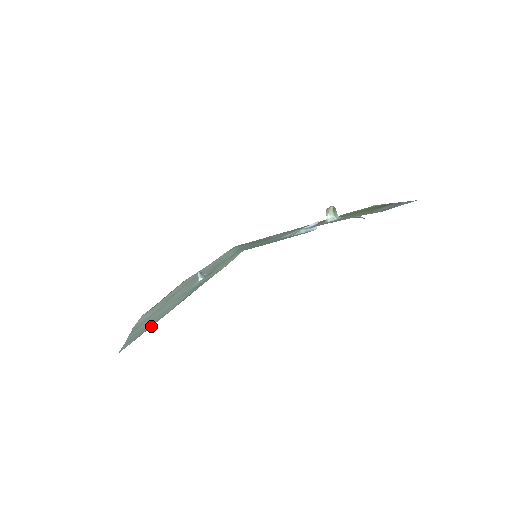
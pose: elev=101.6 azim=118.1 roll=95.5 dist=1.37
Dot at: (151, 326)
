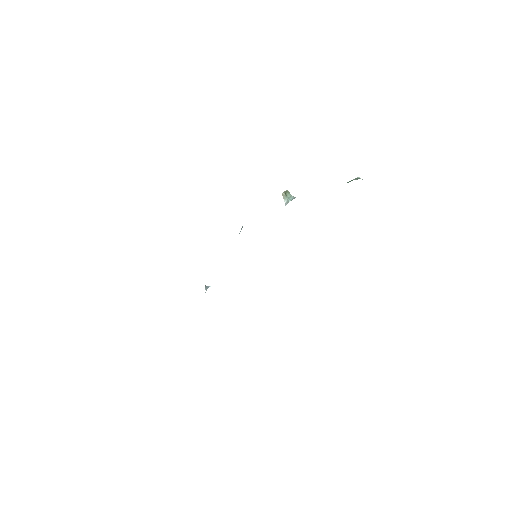
Dot at: occluded
